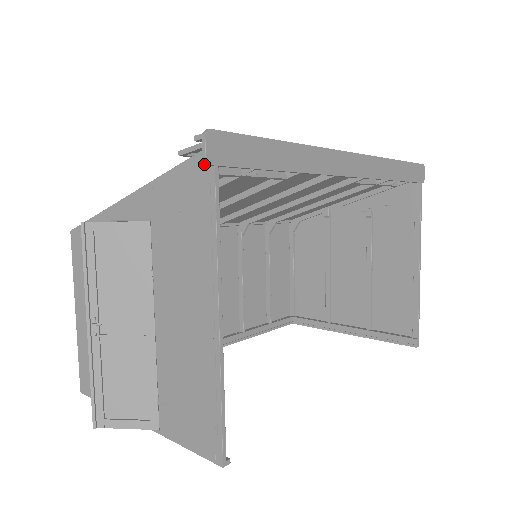
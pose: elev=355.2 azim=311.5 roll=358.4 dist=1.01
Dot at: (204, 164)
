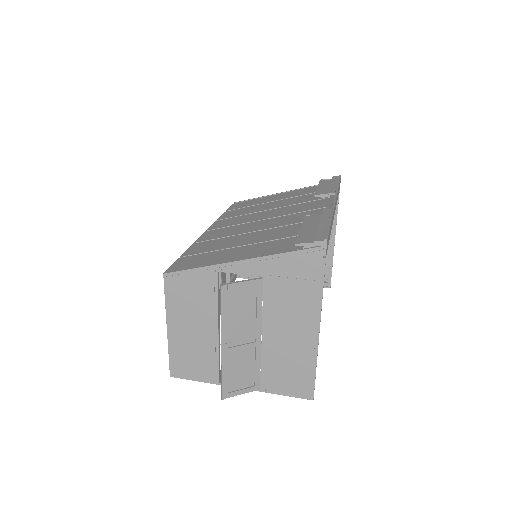
Dot at: (318, 255)
